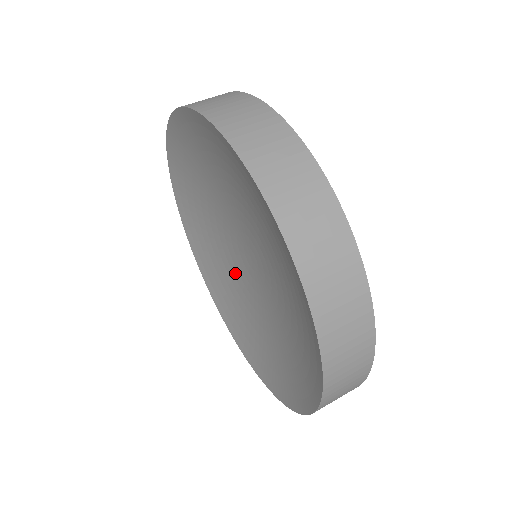
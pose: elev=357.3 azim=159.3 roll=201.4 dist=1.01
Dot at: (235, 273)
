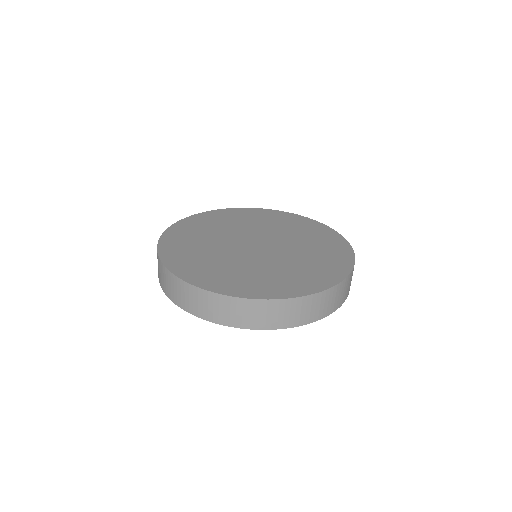
Dot at: occluded
